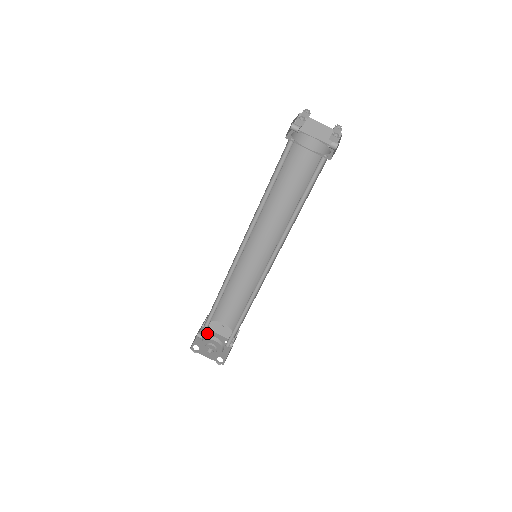
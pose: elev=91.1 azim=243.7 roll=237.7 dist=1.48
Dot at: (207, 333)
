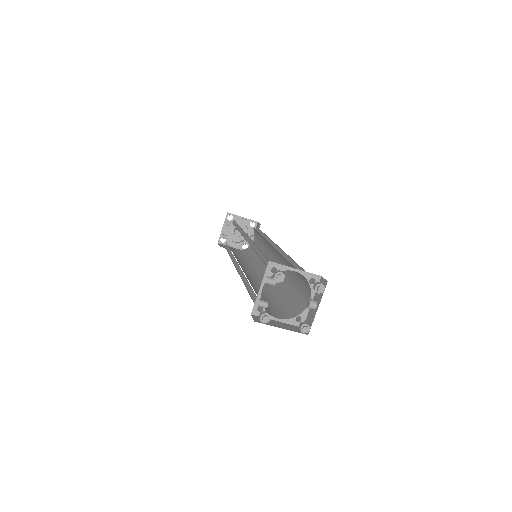
Dot at: (232, 219)
